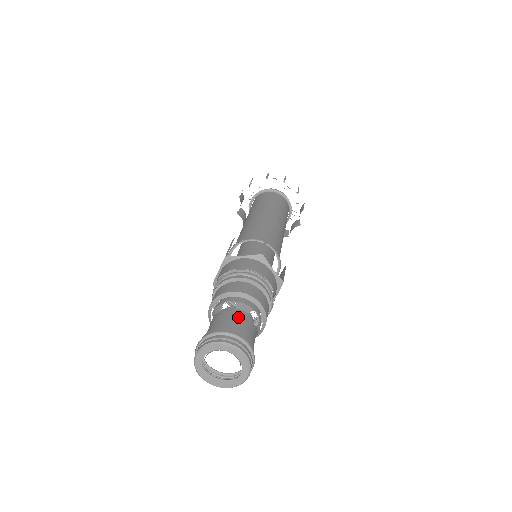
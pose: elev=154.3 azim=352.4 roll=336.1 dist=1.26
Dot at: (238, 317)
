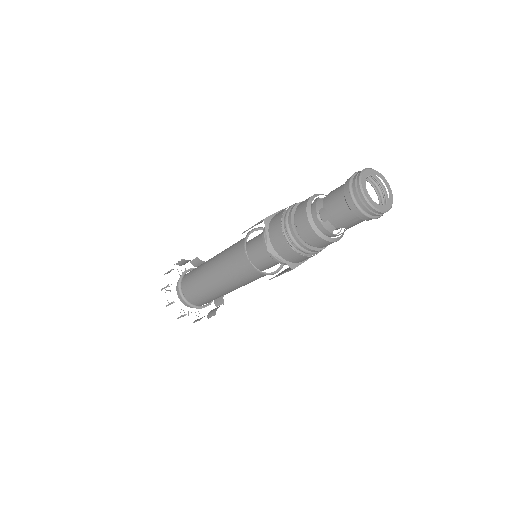
Dot at: occluded
